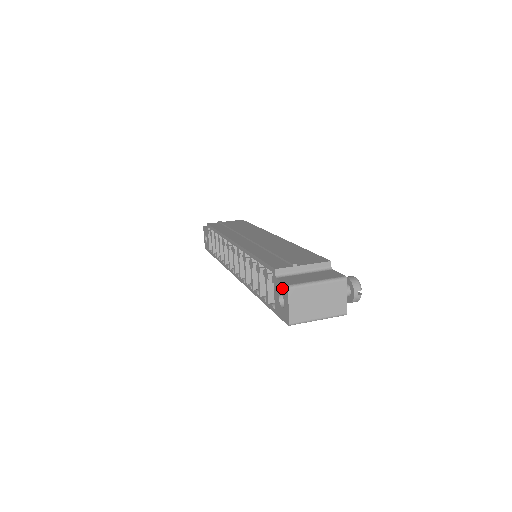
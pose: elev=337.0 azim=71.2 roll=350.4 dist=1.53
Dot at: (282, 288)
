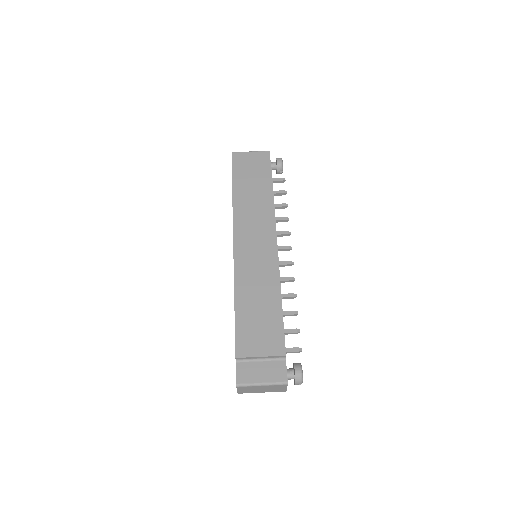
Dot at: (236, 376)
